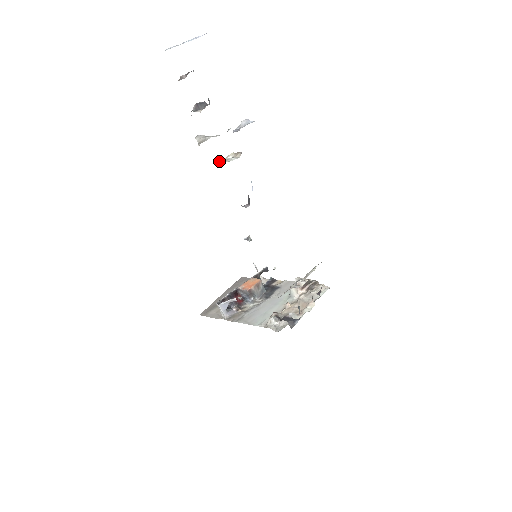
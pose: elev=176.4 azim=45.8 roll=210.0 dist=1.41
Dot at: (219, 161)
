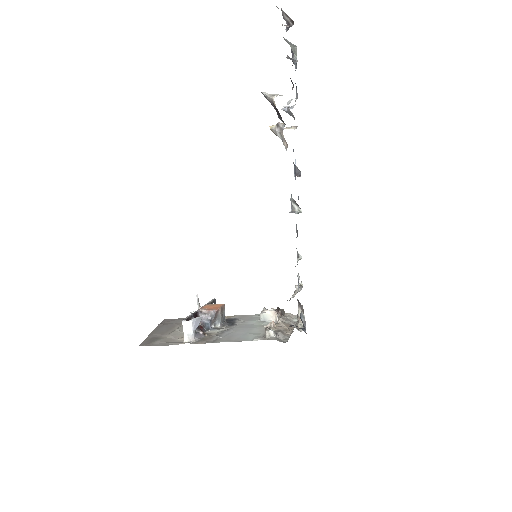
Dot at: (282, 123)
